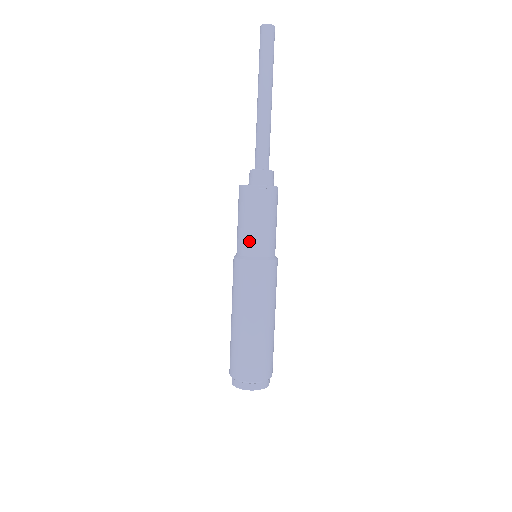
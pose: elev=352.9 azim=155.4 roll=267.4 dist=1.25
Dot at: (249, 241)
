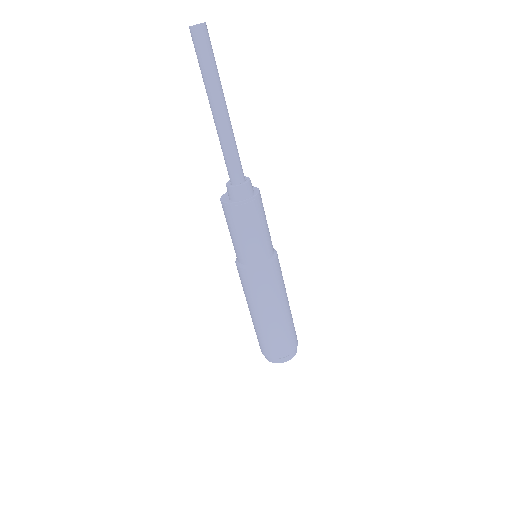
Dot at: (244, 252)
